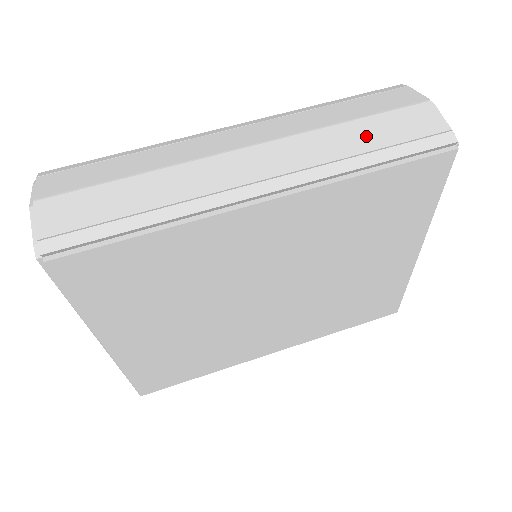
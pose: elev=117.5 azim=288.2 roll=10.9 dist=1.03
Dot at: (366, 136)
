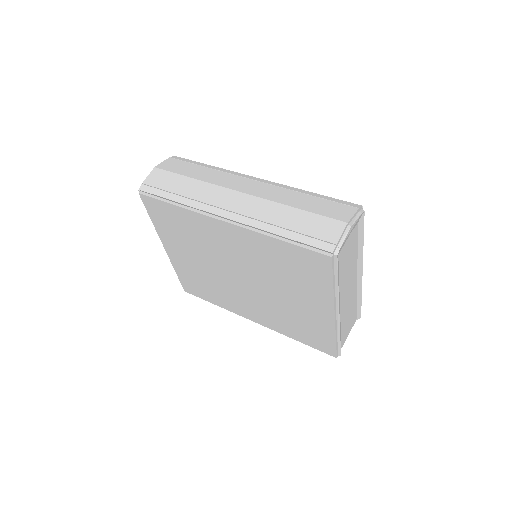
Dot at: (293, 220)
